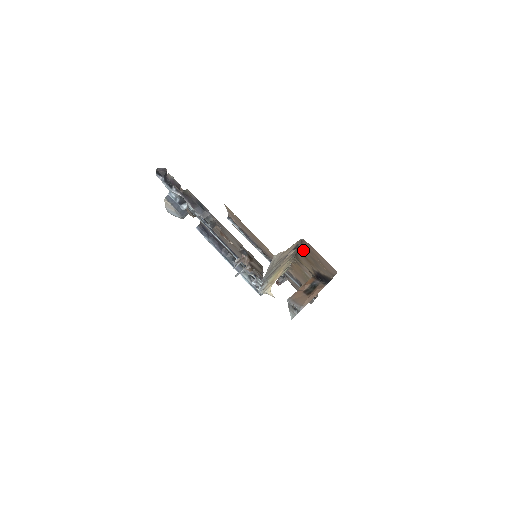
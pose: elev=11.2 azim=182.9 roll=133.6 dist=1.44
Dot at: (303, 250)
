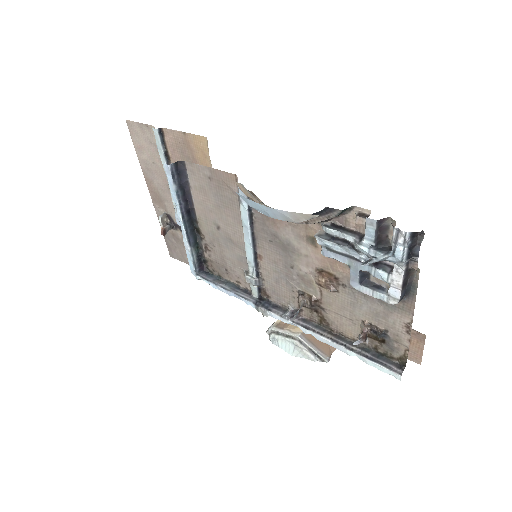
Dot at: occluded
